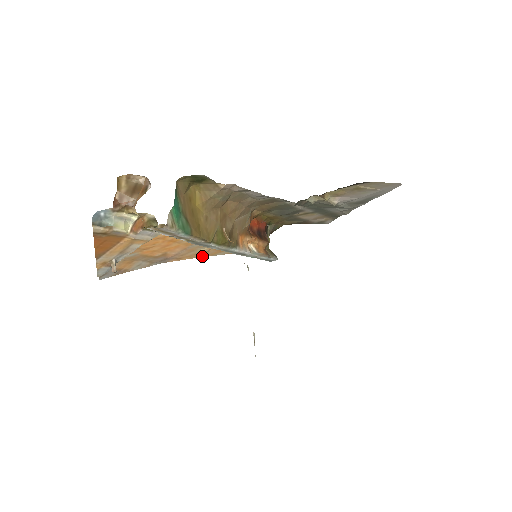
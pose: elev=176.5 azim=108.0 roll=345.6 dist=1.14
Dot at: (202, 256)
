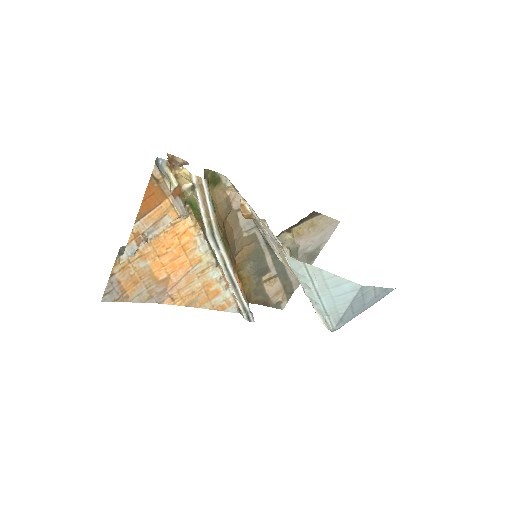
Dot at: (192, 304)
